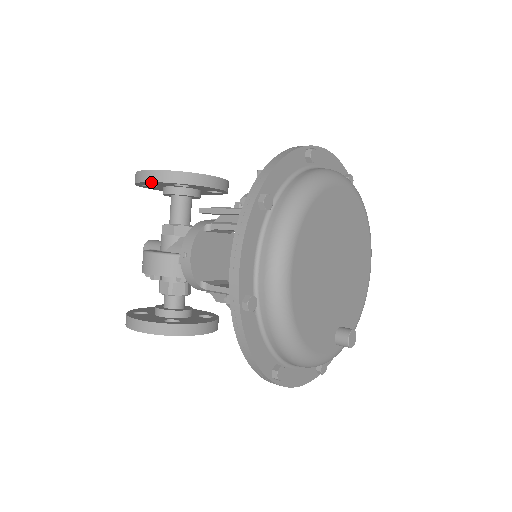
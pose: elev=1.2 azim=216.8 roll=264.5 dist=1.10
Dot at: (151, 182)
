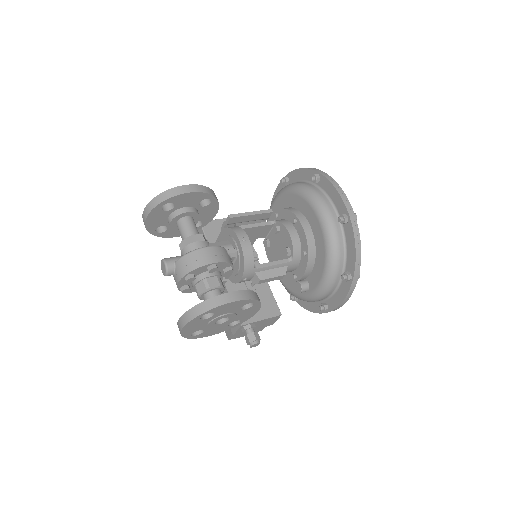
Dot at: (195, 193)
